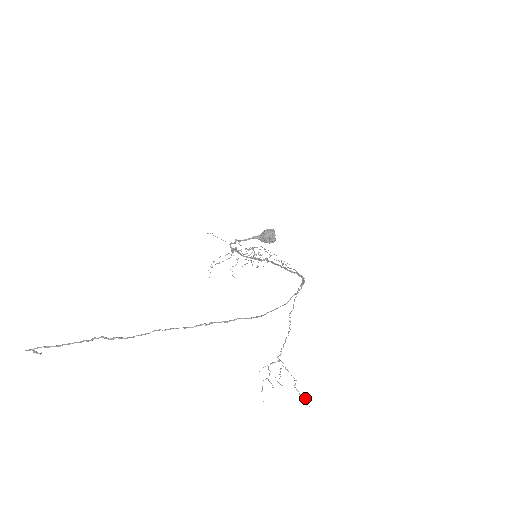
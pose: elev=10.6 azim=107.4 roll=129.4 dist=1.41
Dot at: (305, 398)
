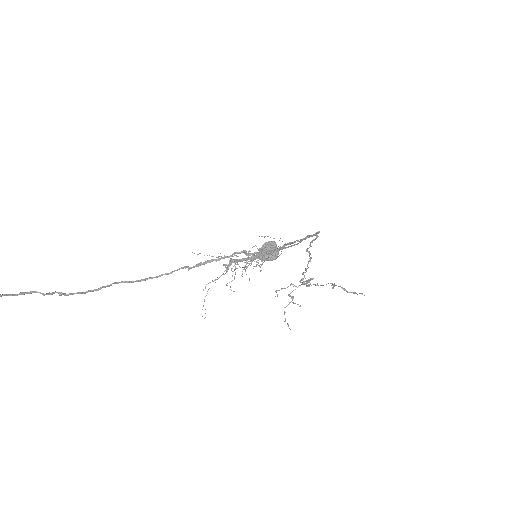
Dot at: (354, 292)
